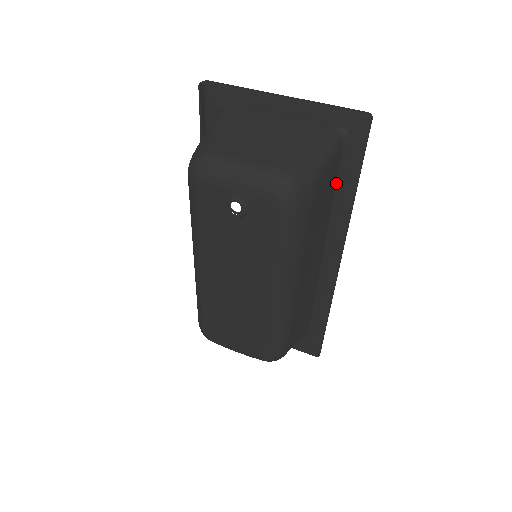
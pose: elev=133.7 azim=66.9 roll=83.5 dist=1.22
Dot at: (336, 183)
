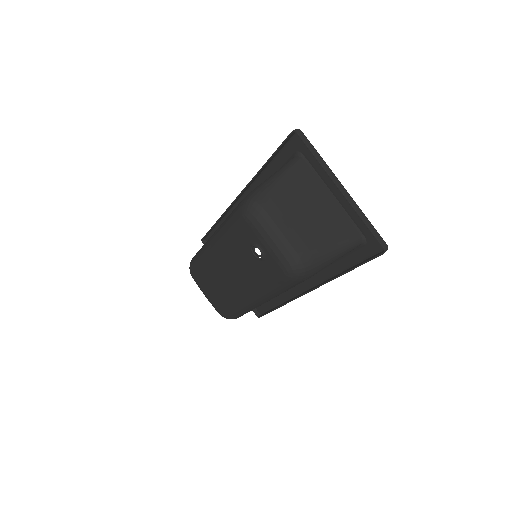
Dot at: occluded
